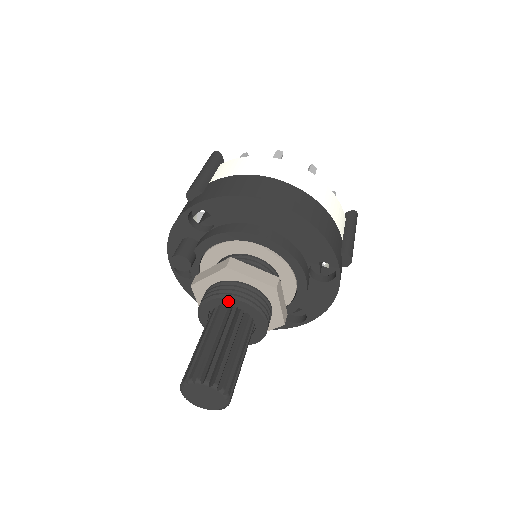
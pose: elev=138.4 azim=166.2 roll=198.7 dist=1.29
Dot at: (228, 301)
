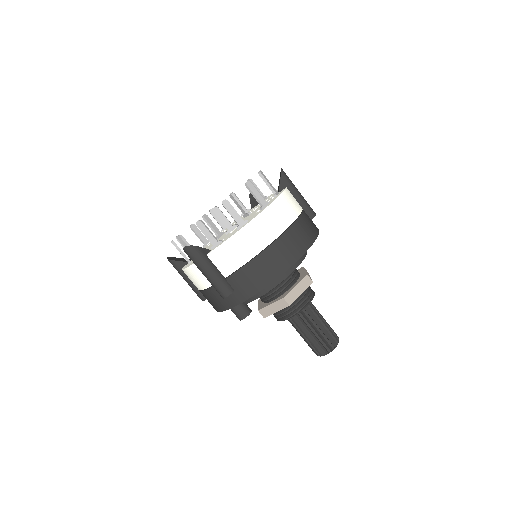
Dot at: (299, 311)
